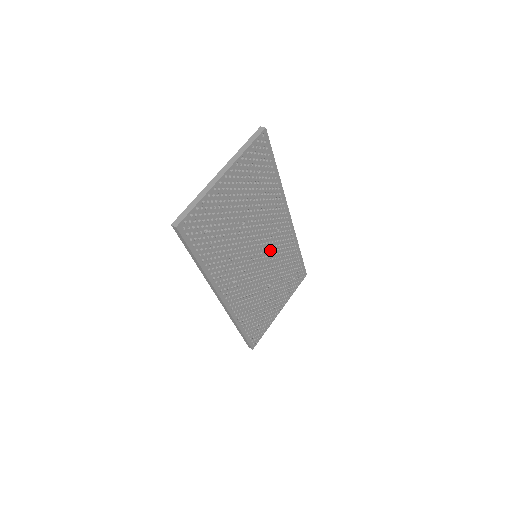
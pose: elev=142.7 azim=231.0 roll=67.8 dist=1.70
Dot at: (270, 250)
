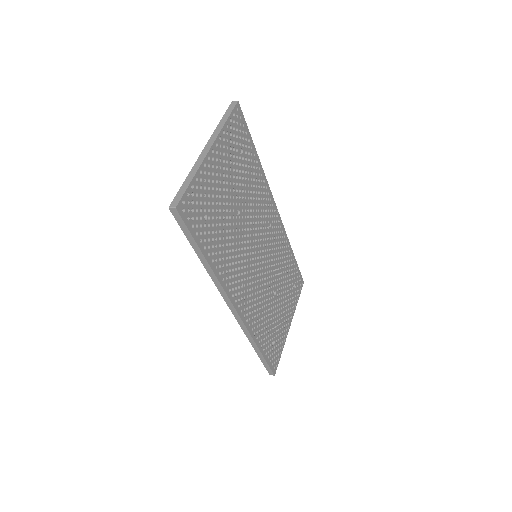
Dot at: (267, 249)
